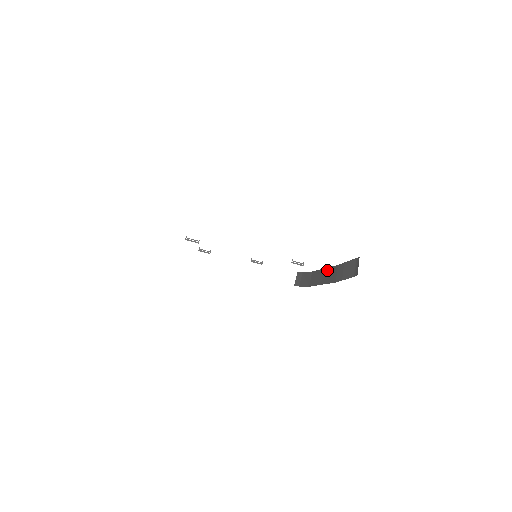
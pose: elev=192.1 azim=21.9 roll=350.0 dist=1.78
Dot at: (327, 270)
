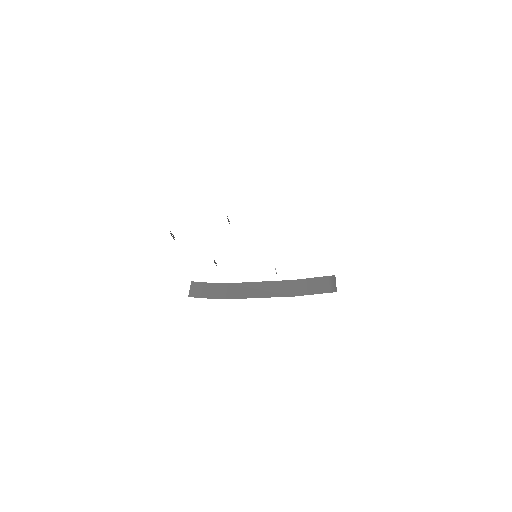
Dot at: (269, 283)
